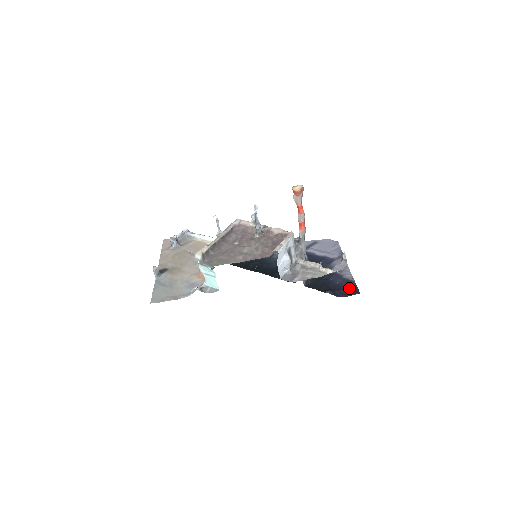
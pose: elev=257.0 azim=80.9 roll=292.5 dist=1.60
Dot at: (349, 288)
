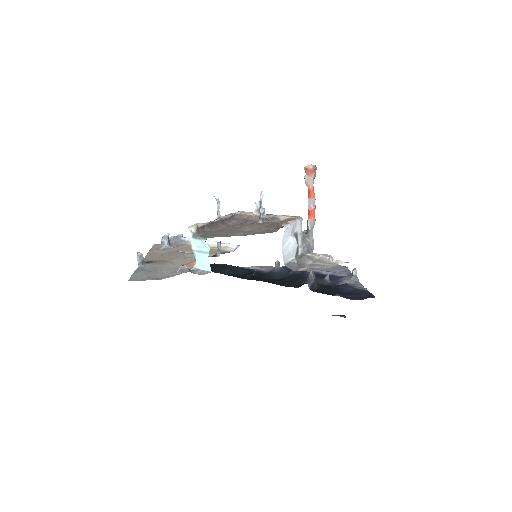
Dot at: (362, 293)
